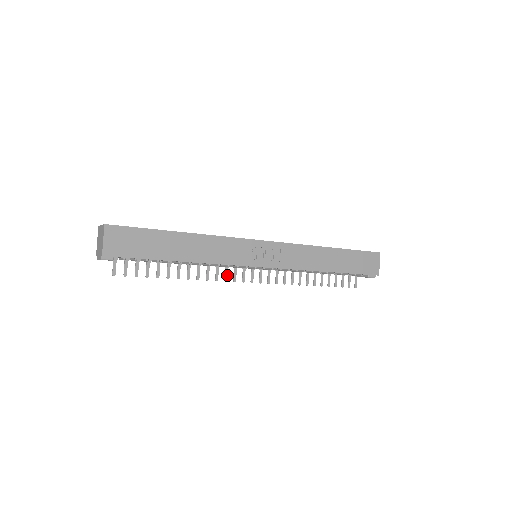
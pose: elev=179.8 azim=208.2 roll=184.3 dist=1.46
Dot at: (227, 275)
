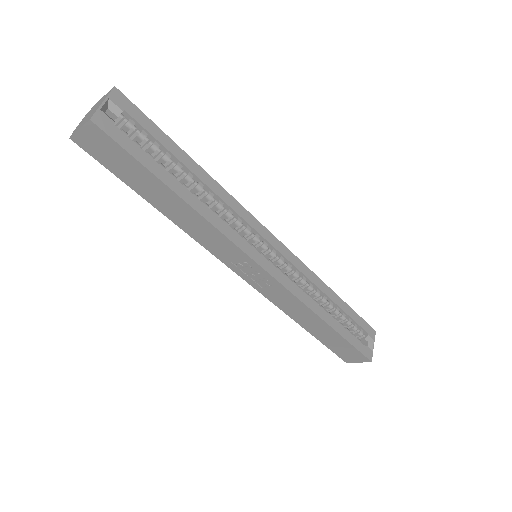
Dot at: occluded
